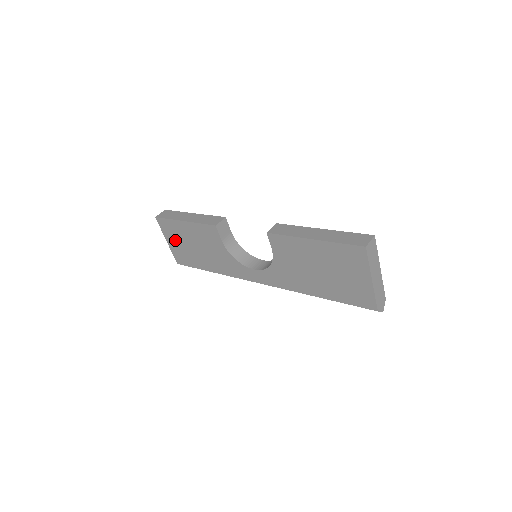
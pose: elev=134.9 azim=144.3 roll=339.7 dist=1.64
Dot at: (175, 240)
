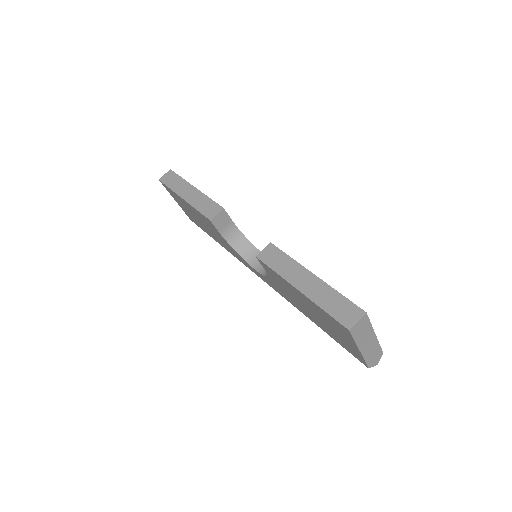
Dot at: (182, 205)
